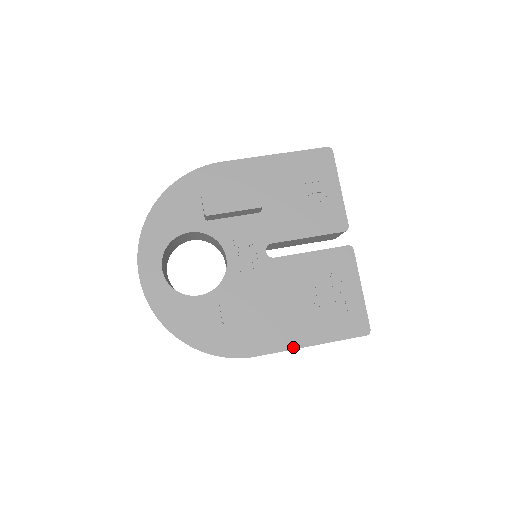
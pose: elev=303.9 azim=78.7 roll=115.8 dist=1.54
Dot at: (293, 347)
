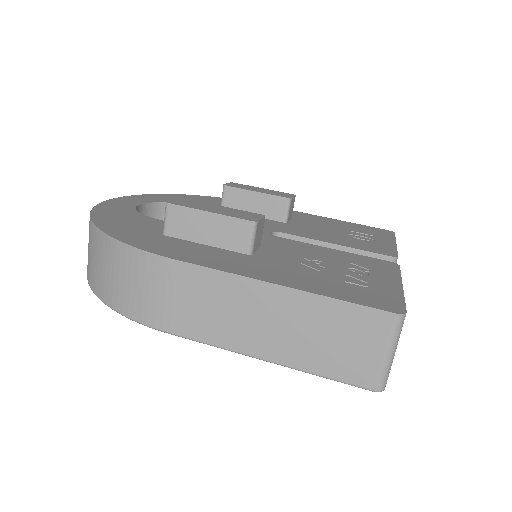
Dot at: (245, 275)
